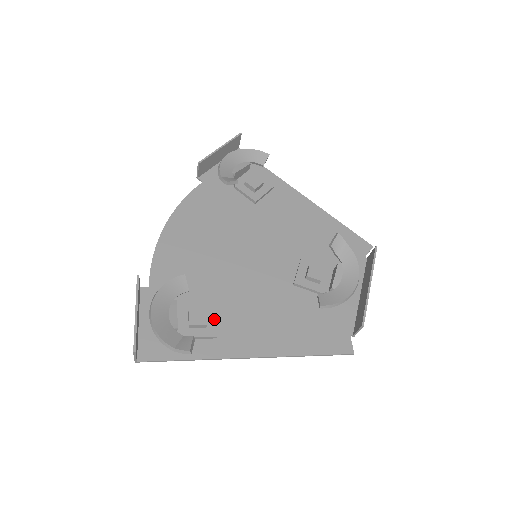
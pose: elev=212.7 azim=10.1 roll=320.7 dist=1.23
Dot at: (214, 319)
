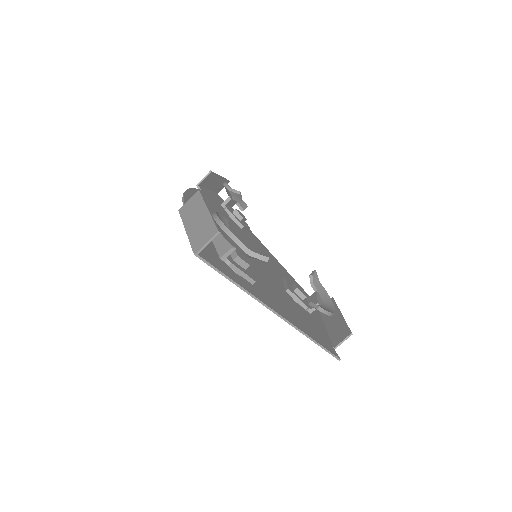
Dot at: (248, 269)
